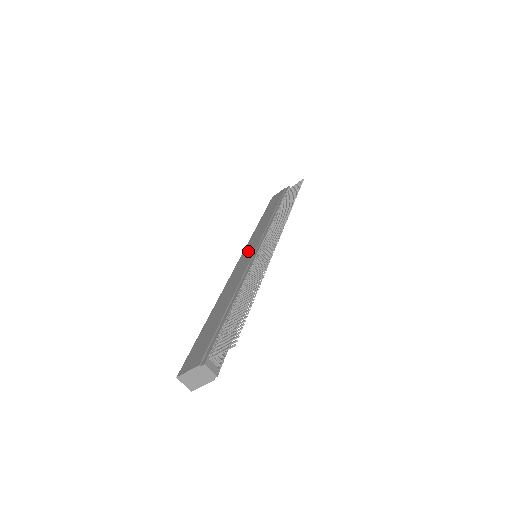
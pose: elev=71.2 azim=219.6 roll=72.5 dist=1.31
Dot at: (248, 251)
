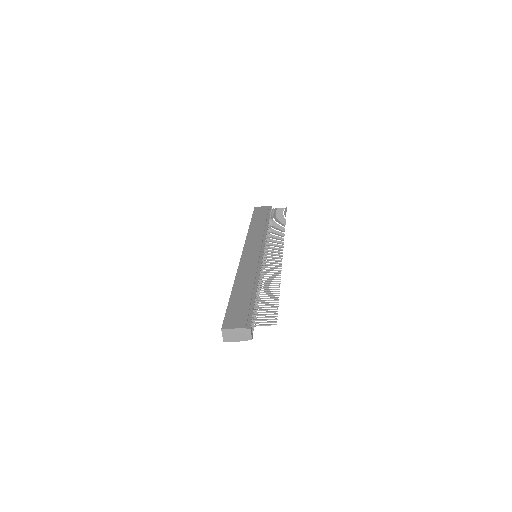
Dot at: (251, 249)
